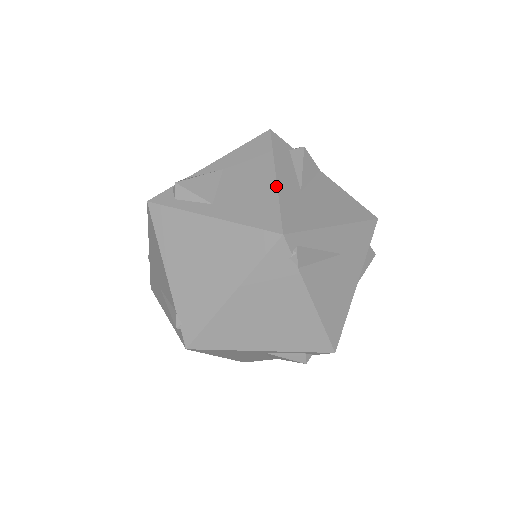
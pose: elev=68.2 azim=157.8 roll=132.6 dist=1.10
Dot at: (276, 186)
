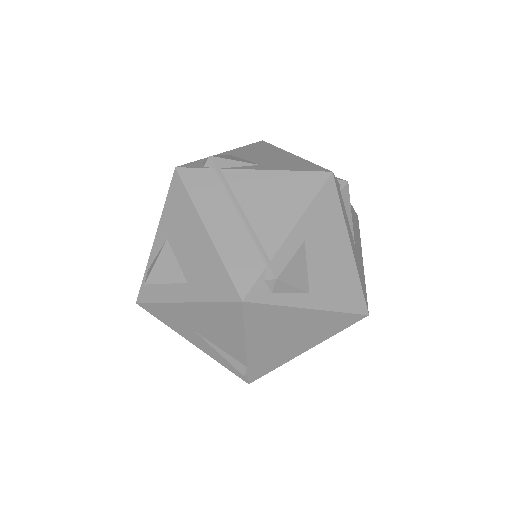
Dot at: (355, 261)
